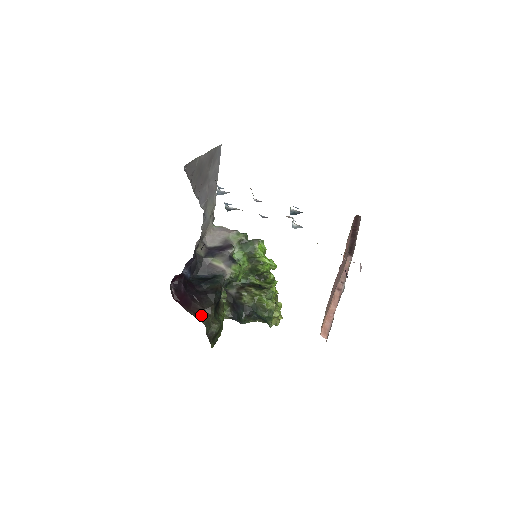
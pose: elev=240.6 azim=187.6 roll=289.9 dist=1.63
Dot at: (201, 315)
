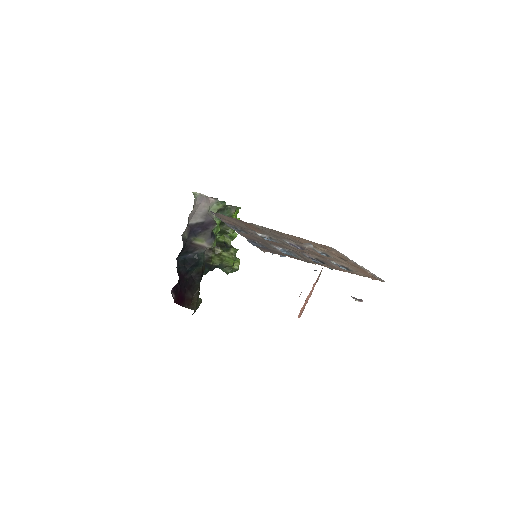
Dot at: (192, 303)
